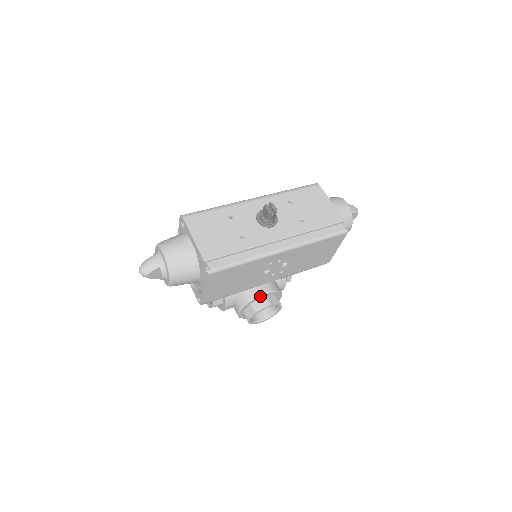
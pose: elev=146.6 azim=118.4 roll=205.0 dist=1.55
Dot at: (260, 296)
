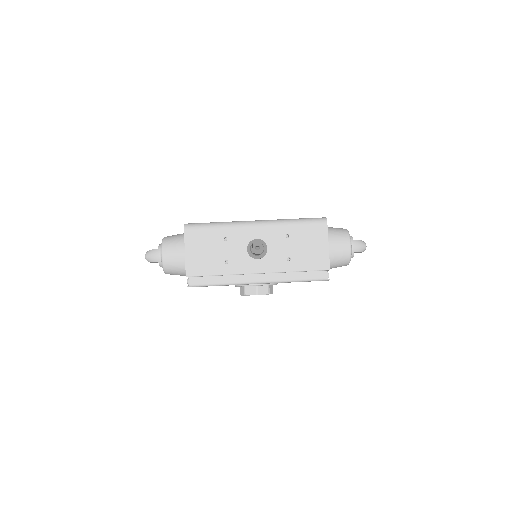
Dot at: (252, 285)
